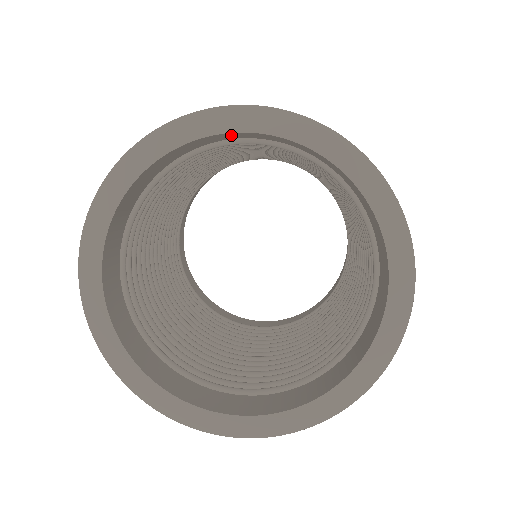
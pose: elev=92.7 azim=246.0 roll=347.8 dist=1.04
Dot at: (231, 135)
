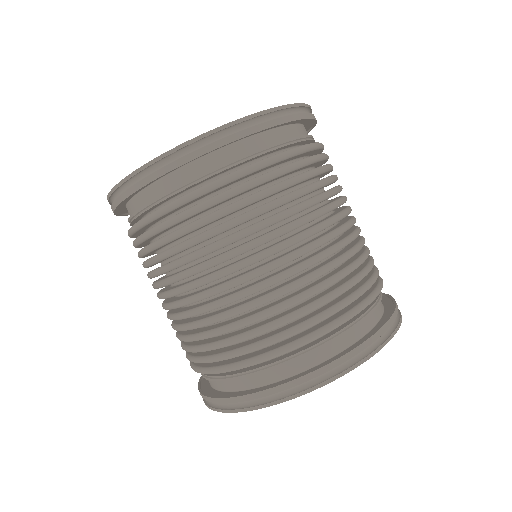
Dot at: occluded
